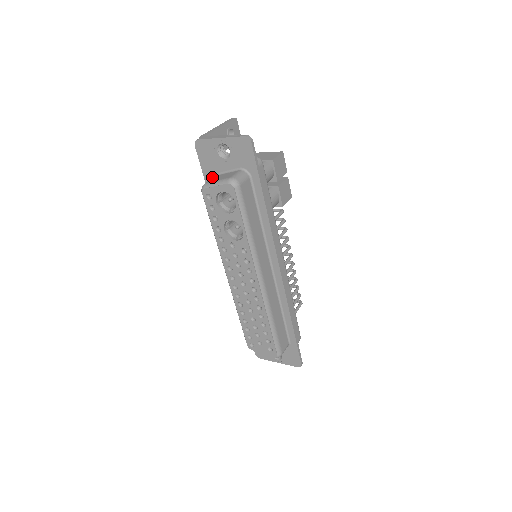
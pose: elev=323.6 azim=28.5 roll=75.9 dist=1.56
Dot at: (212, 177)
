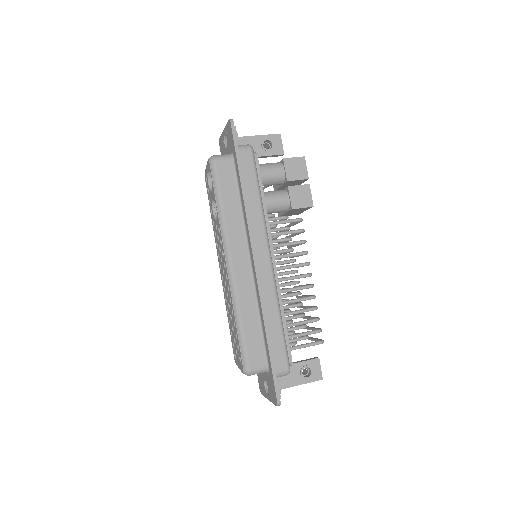
Dot at: occluded
